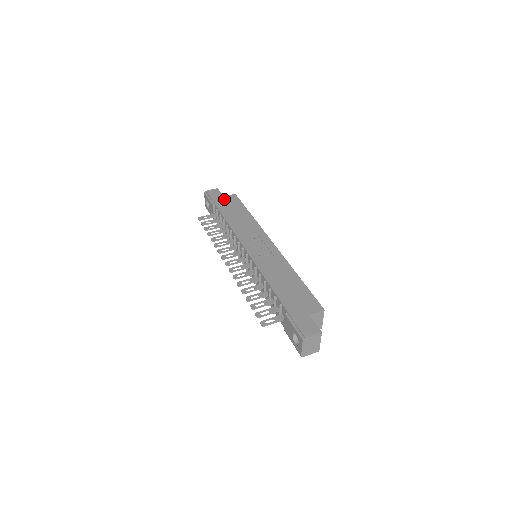
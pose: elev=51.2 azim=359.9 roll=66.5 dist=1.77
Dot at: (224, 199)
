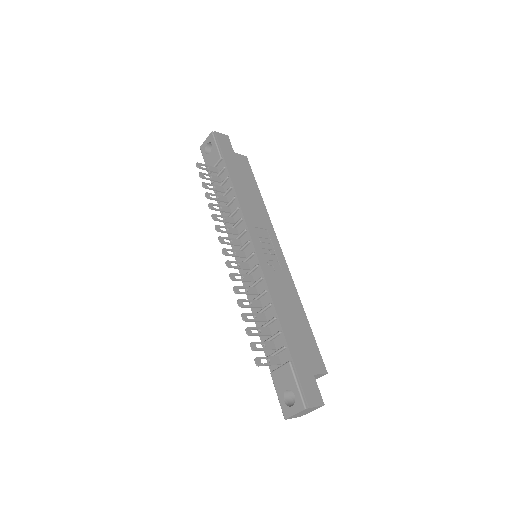
Dot at: (235, 157)
